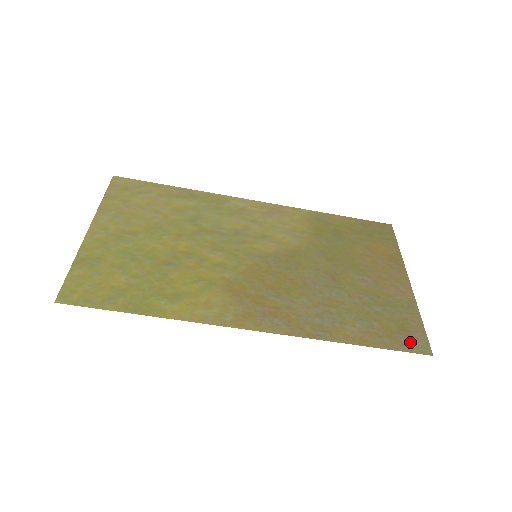
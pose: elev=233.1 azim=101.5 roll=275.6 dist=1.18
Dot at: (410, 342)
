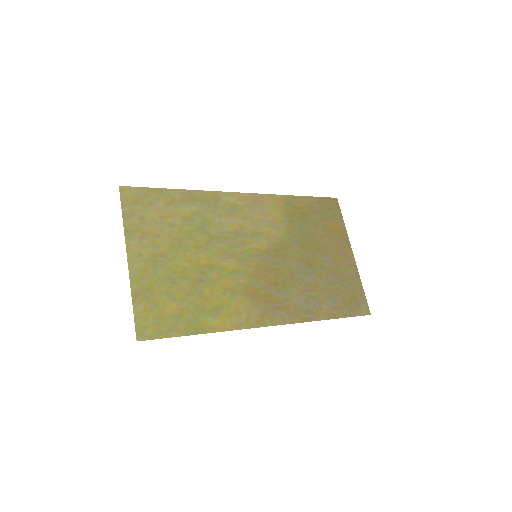
Dot at: (358, 308)
